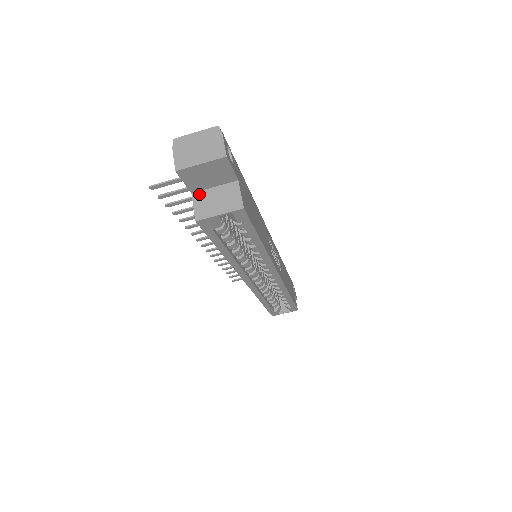
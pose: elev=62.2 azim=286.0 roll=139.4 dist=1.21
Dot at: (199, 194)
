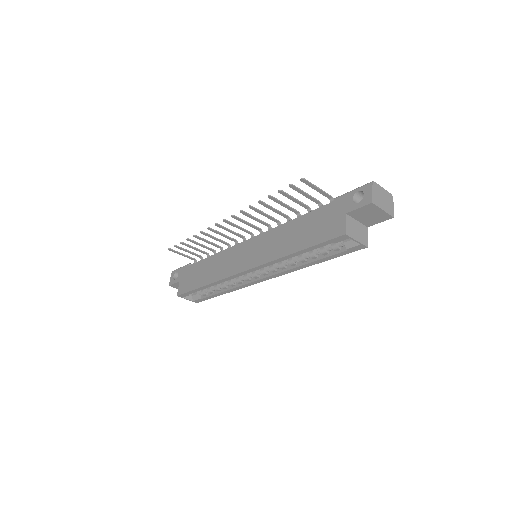
Dot at: (350, 218)
